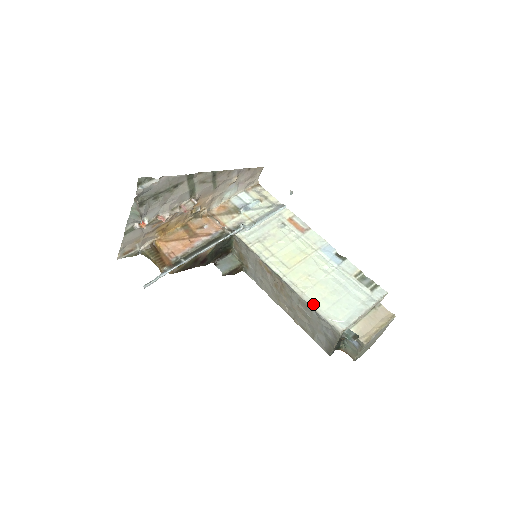
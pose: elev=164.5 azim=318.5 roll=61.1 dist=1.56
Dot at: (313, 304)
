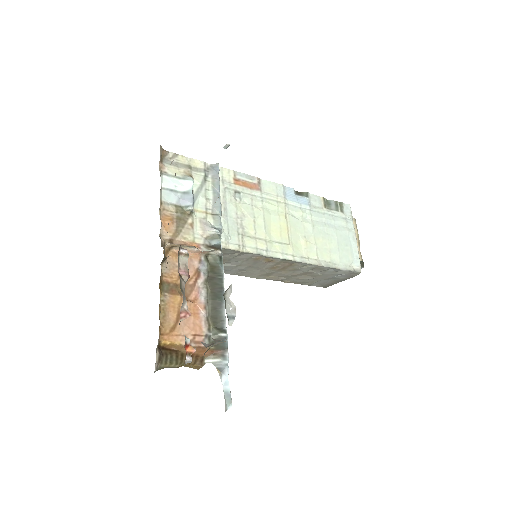
Dot at: (331, 264)
